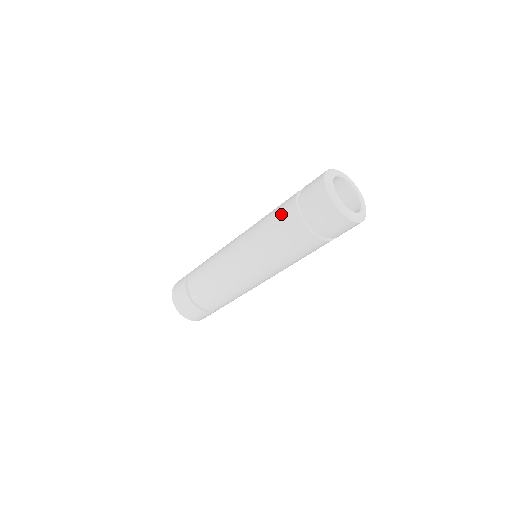
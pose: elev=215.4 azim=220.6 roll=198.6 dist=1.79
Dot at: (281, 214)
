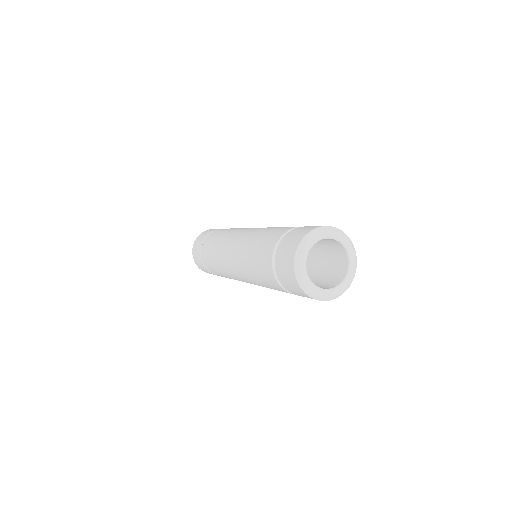
Dot at: occluded
